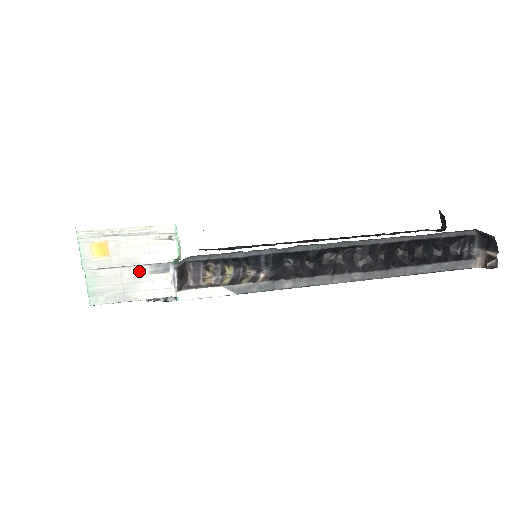
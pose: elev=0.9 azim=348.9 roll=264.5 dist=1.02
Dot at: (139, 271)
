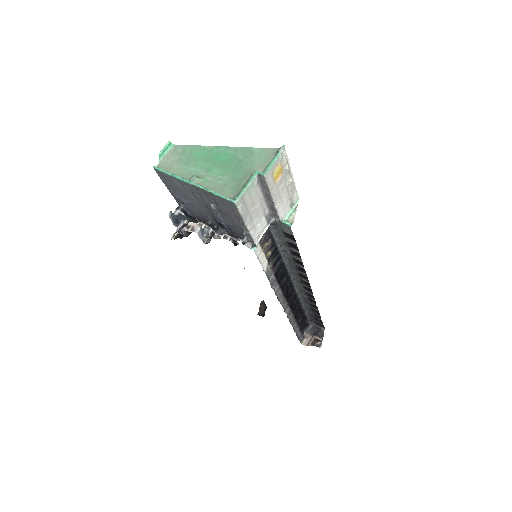
Dot at: (264, 208)
